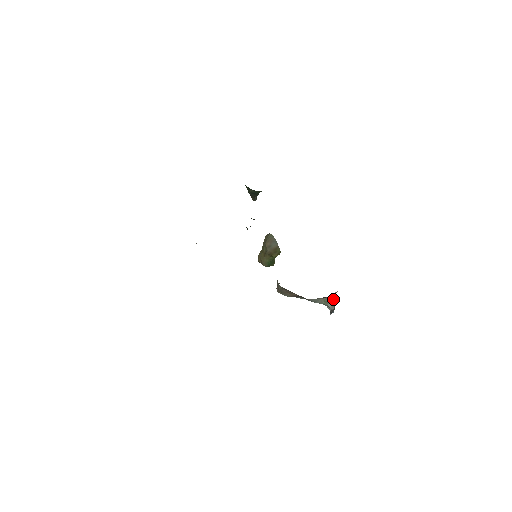
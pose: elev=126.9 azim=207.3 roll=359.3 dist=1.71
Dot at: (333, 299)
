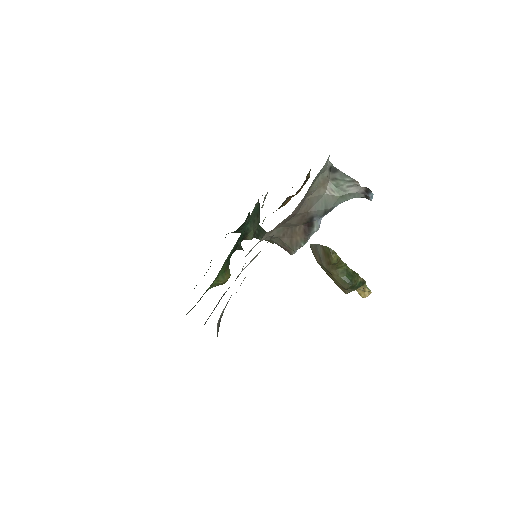
Dot at: (345, 179)
